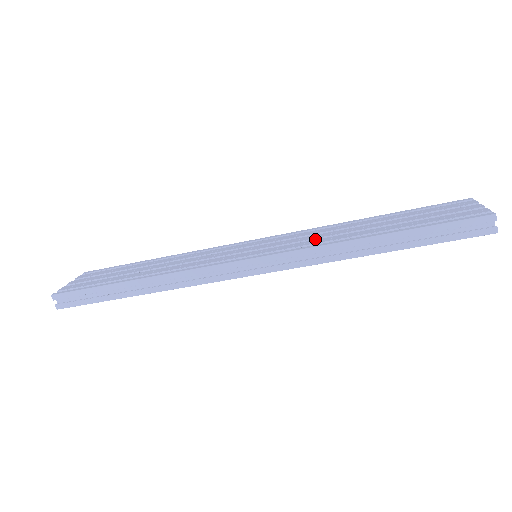
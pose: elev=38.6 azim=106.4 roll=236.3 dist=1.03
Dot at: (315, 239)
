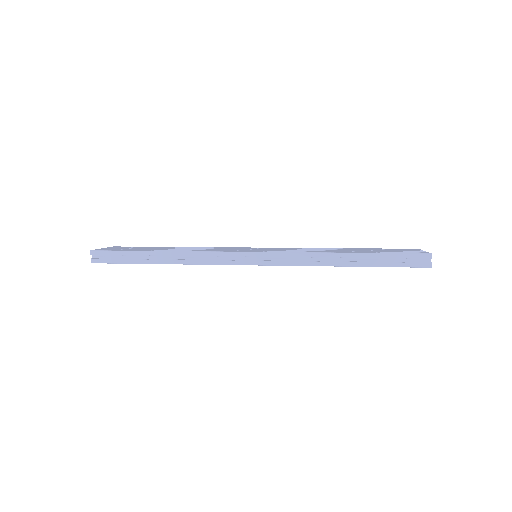
Dot at: occluded
